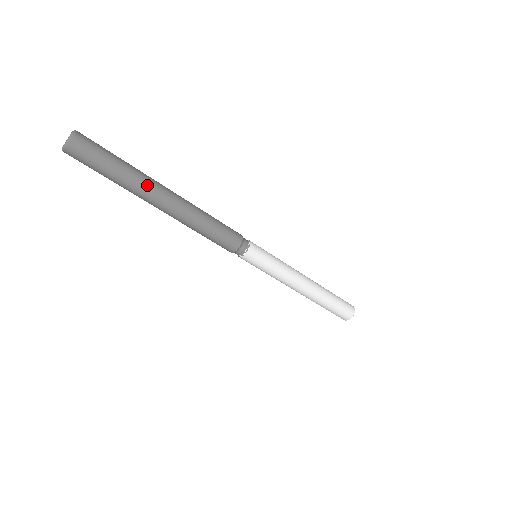
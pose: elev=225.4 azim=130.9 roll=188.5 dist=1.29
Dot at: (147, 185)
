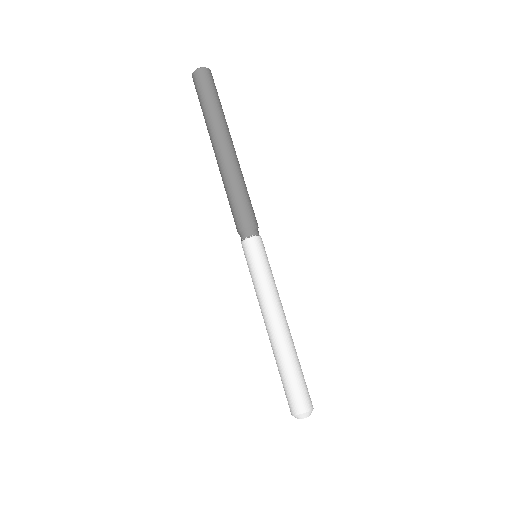
Dot at: (226, 127)
